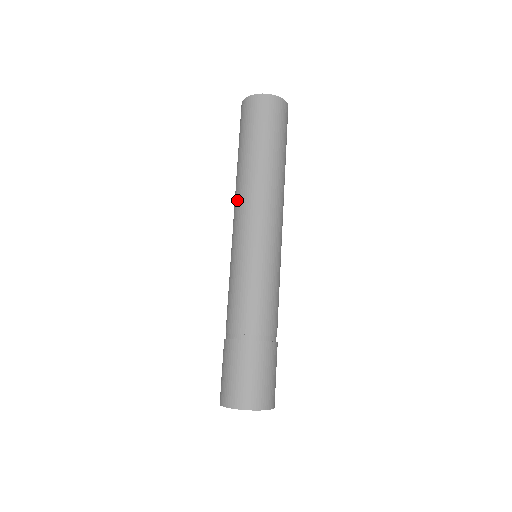
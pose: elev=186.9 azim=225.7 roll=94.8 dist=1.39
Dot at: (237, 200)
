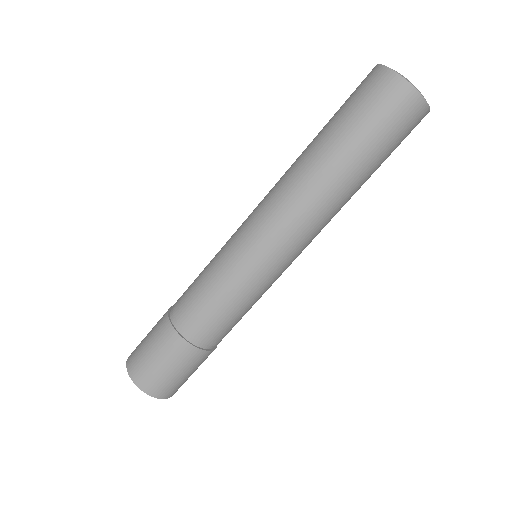
Dot at: occluded
